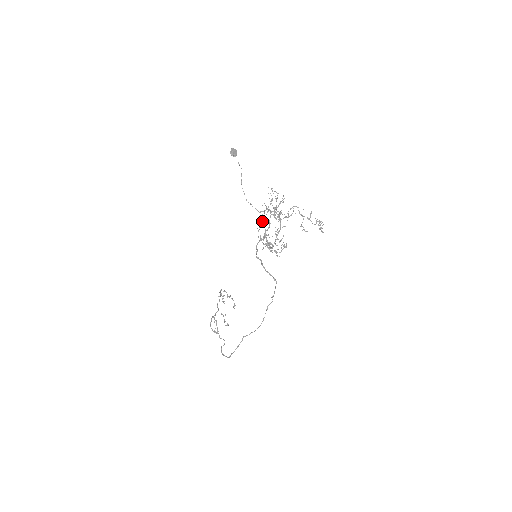
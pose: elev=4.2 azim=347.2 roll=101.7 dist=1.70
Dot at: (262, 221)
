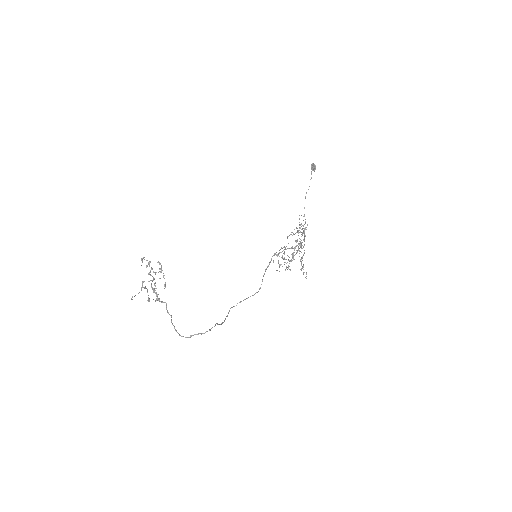
Dot at: occluded
